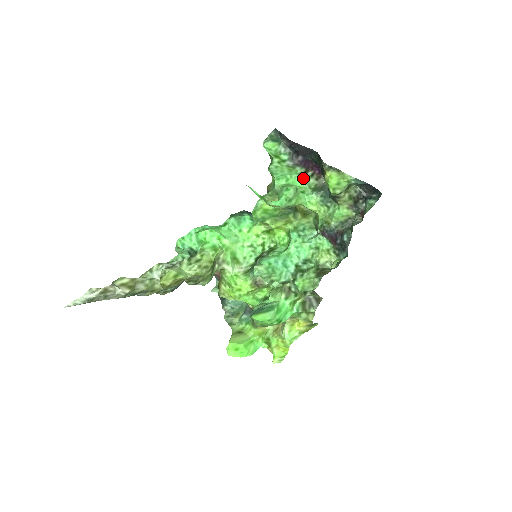
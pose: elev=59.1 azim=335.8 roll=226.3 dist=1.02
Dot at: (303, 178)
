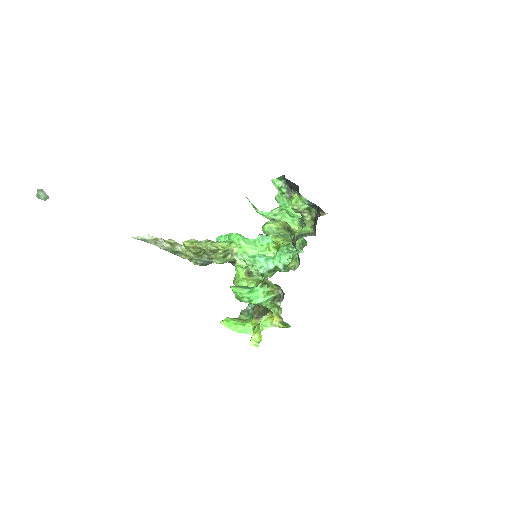
Dot at: occluded
